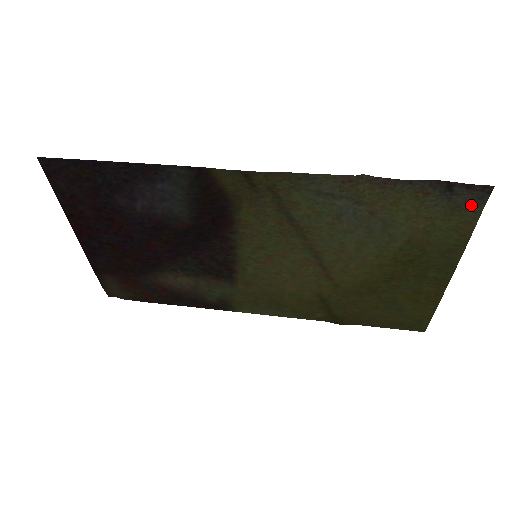
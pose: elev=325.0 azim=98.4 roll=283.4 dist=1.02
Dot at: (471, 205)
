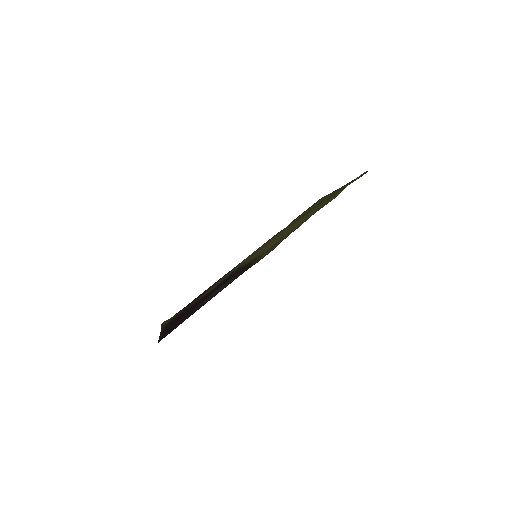
Dot at: occluded
